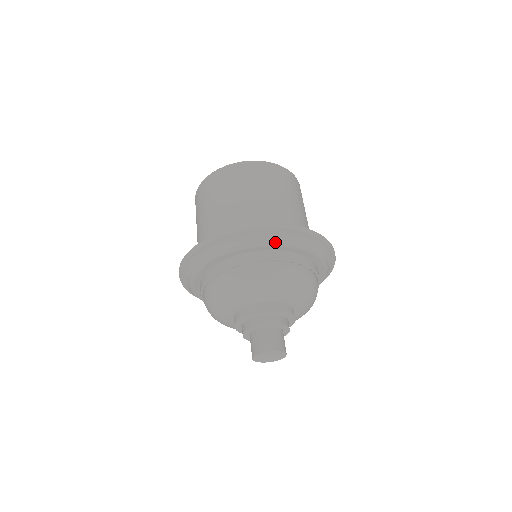
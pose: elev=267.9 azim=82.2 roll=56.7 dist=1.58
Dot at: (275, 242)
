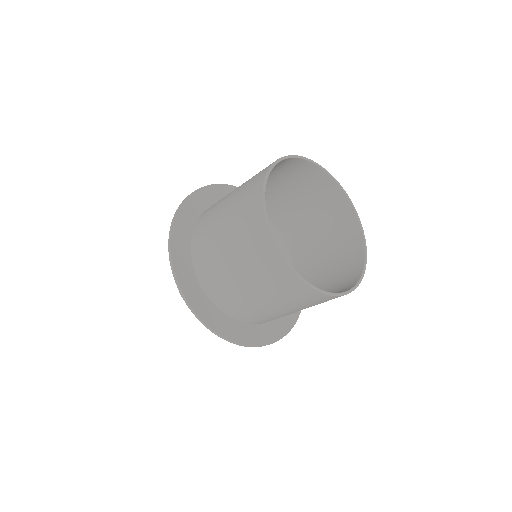
Dot at: occluded
